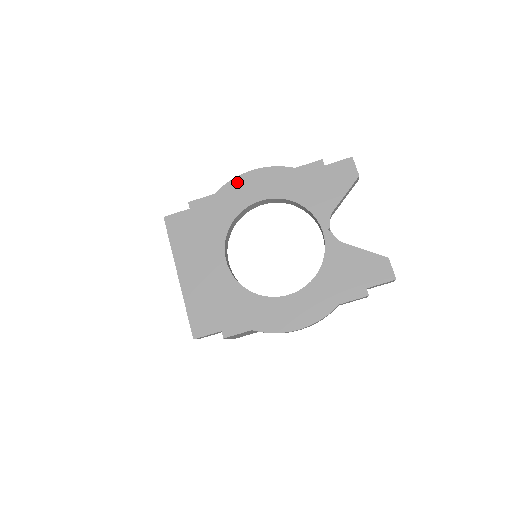
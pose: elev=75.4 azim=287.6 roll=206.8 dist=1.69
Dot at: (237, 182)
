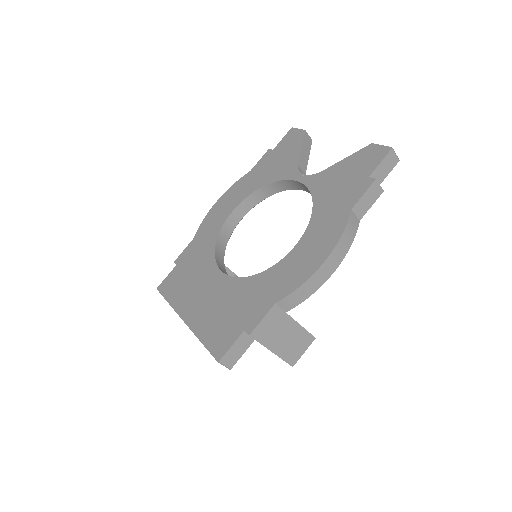
Dot at: (208, 217)
